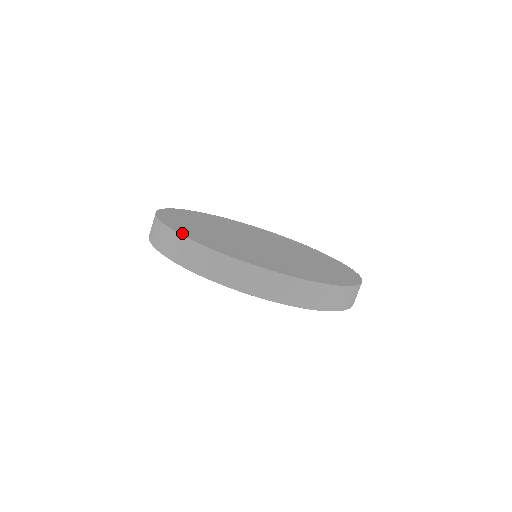
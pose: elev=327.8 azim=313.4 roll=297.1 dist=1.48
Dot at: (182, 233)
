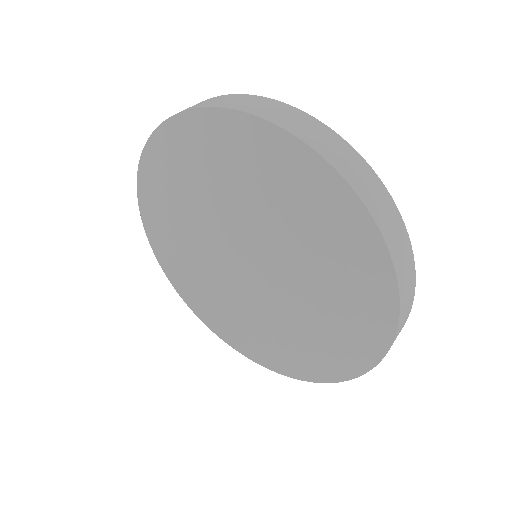
Dot at: occluded
